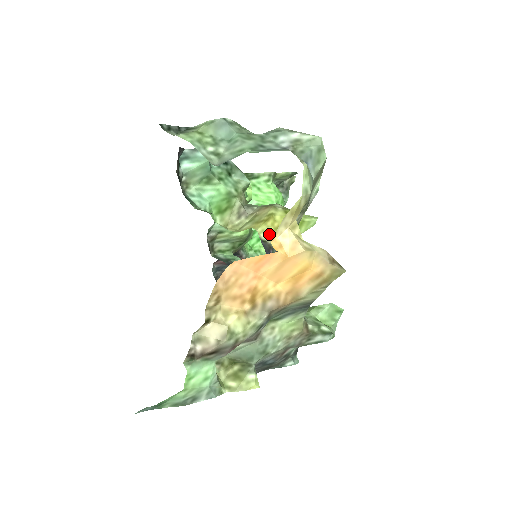
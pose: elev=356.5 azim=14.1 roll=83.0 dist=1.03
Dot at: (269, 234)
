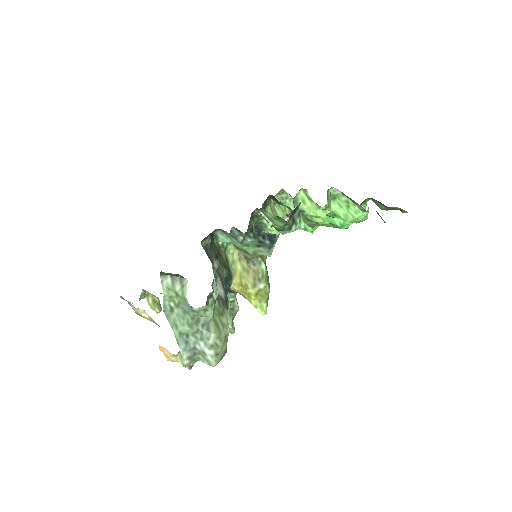
Dot at: (235, 289)
